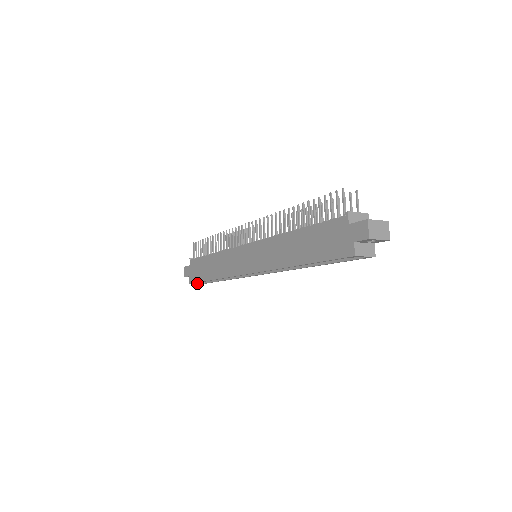
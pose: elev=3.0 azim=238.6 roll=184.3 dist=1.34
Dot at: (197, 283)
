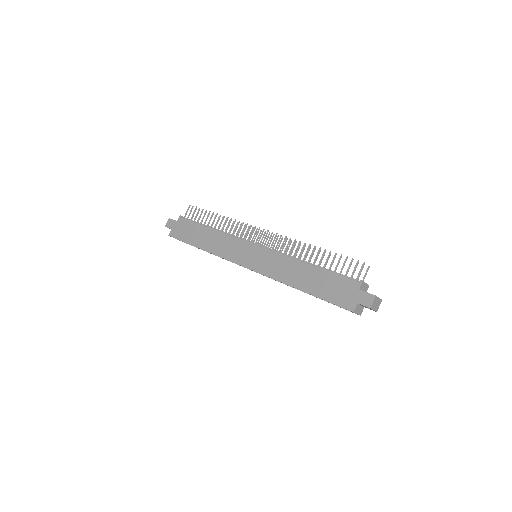
Dot at: occluded
